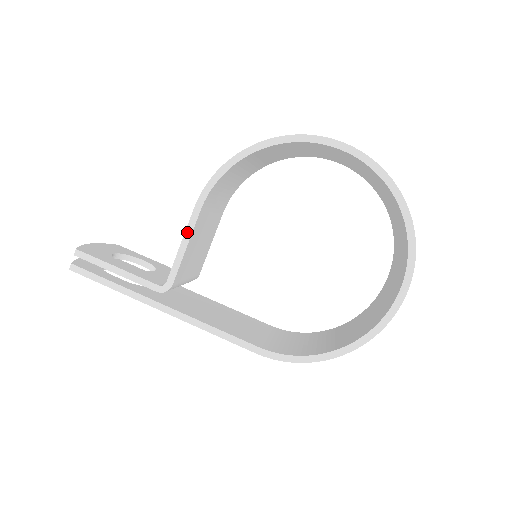
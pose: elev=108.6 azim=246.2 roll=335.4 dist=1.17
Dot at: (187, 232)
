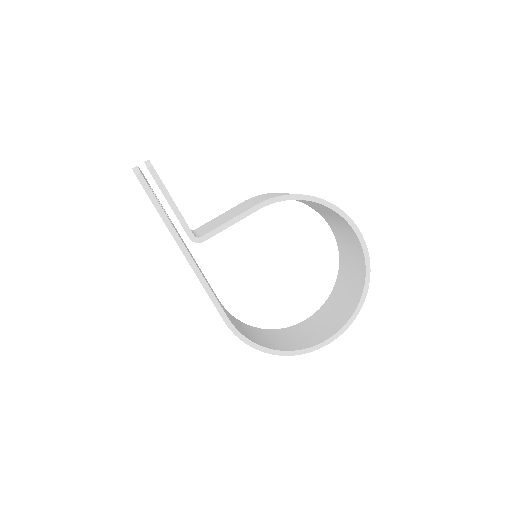
Dot at: (240, 216)
